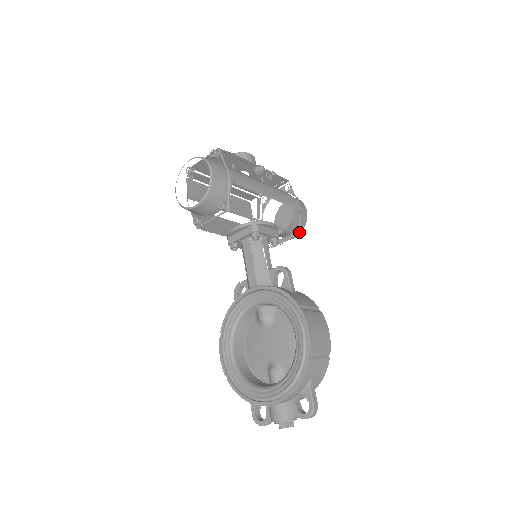
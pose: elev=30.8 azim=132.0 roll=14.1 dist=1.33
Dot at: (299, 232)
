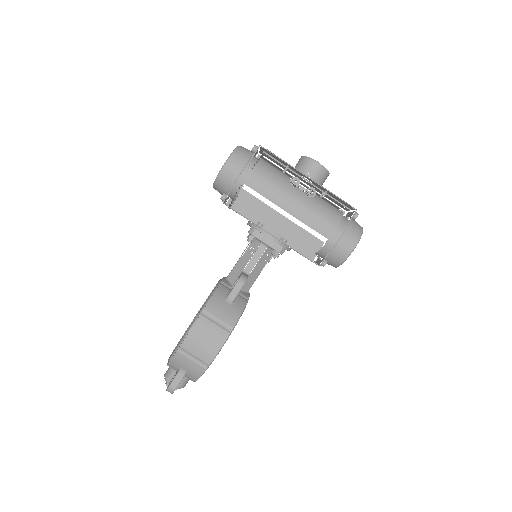
Dot at: (336, 264)
